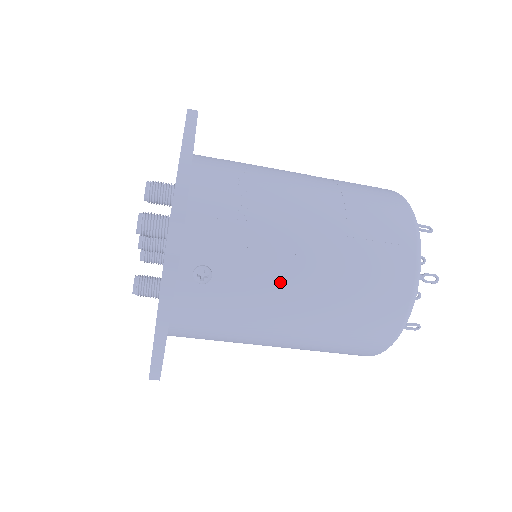
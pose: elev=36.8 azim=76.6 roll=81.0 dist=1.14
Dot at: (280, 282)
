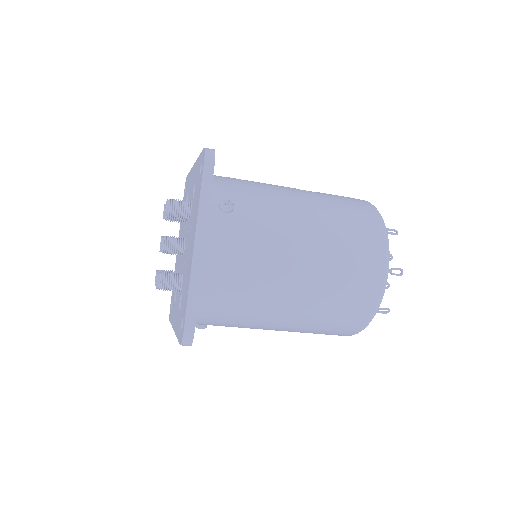
Dot at: (285, 215)
